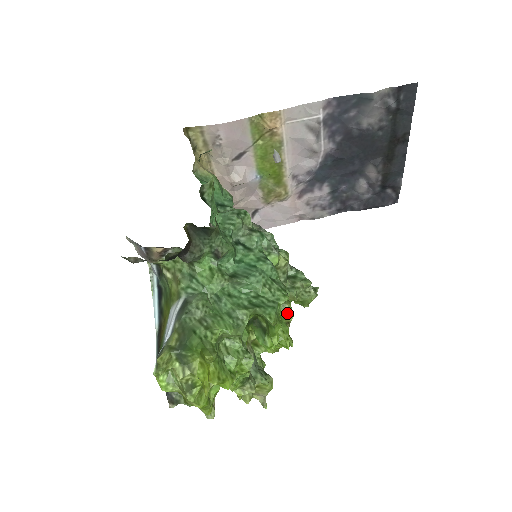
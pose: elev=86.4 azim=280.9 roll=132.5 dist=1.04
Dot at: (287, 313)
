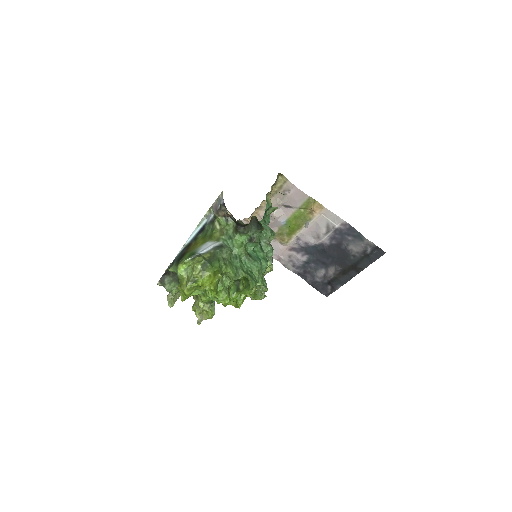
Dot at: (252, 292)
